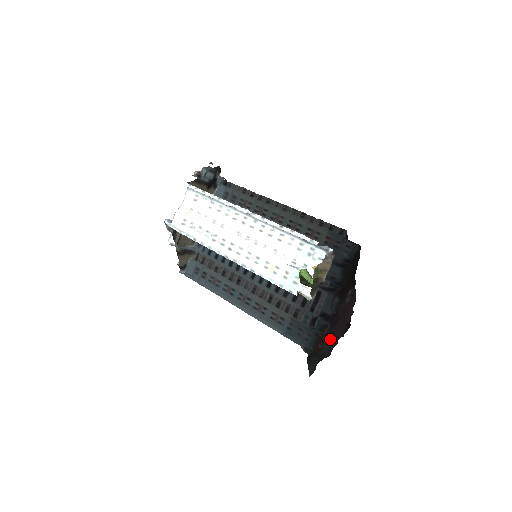
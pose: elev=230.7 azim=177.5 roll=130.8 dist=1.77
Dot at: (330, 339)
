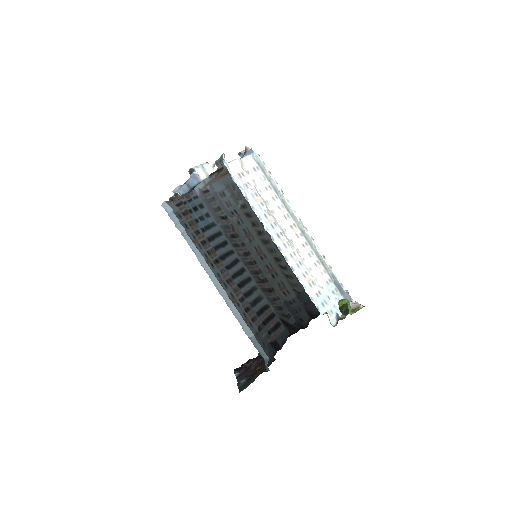
Dot at: (251, 368)
